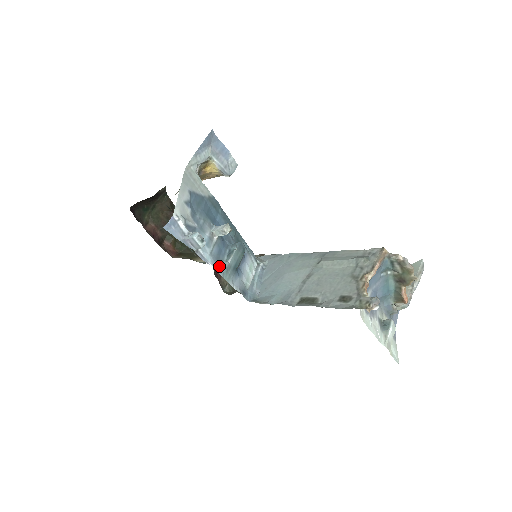
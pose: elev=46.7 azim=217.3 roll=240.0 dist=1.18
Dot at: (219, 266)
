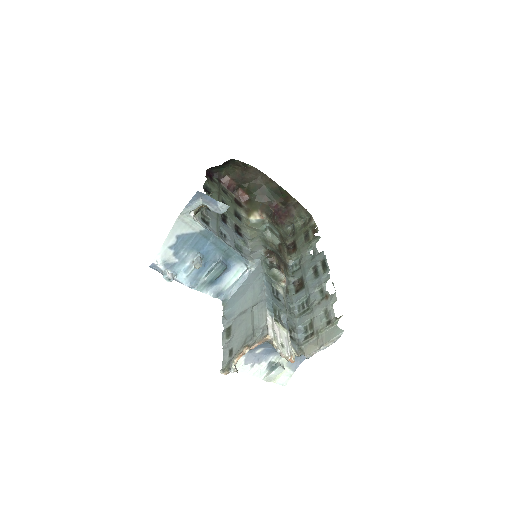
Dot at: (191, 286)
